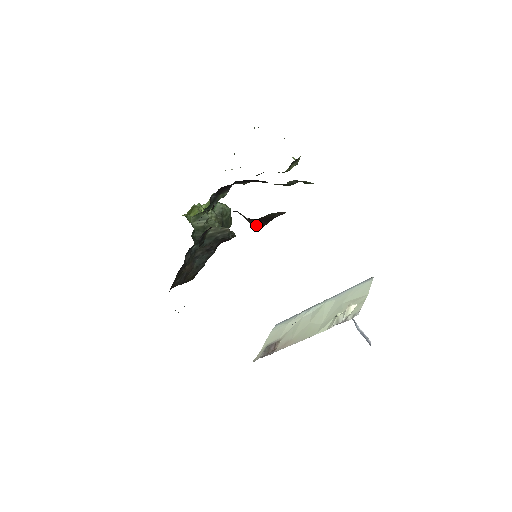
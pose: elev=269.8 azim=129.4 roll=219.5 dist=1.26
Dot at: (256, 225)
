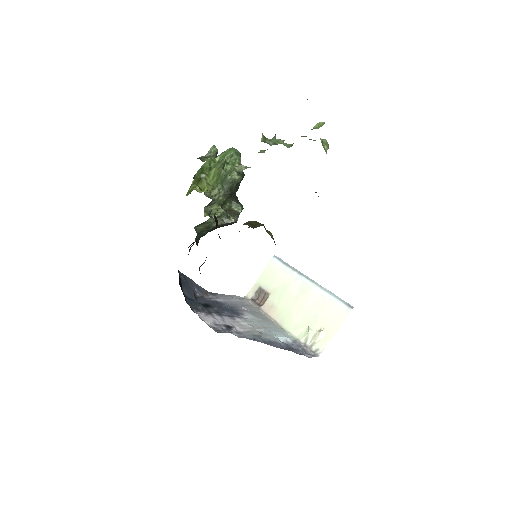
Dot at: occluded
